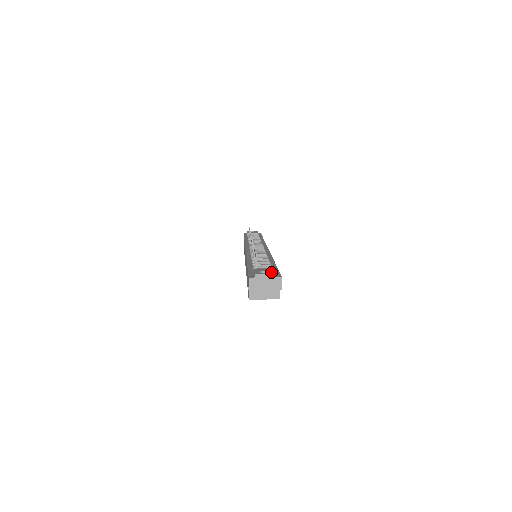
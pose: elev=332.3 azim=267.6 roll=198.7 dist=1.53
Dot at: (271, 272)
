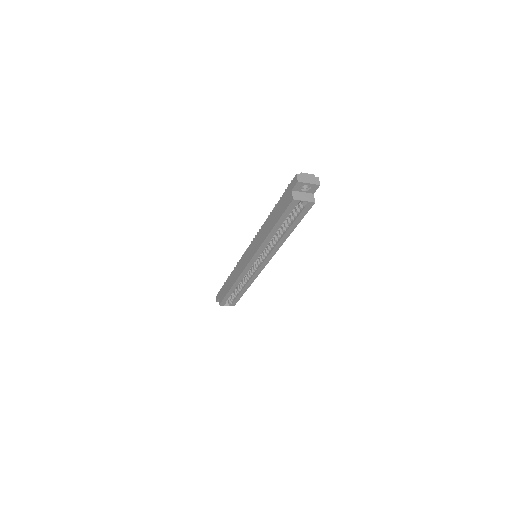
Dot at: occluded
